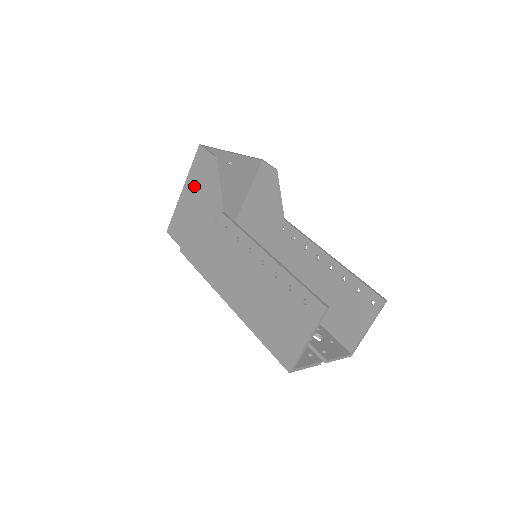
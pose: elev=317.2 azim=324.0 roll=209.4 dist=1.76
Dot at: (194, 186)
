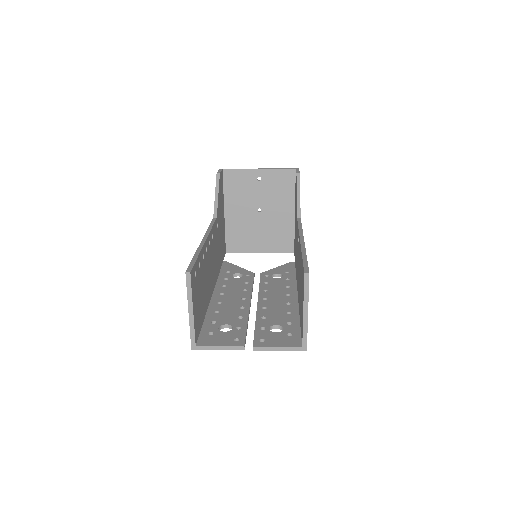
Dot at: occluded
